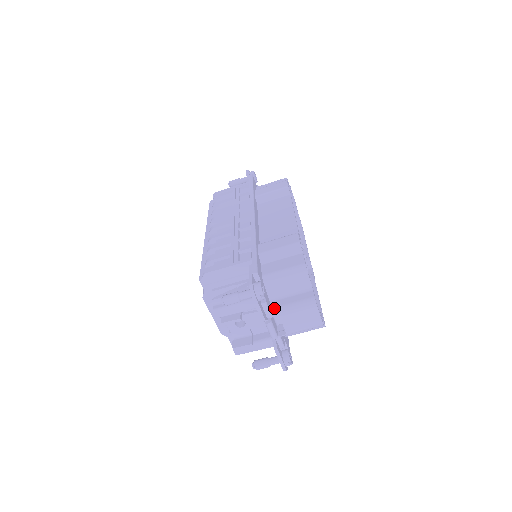
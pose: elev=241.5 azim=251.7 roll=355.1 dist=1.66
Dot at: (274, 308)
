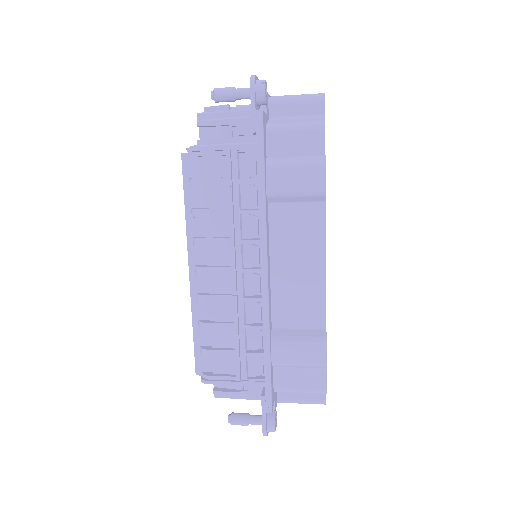
Dot at: (281, 400)
